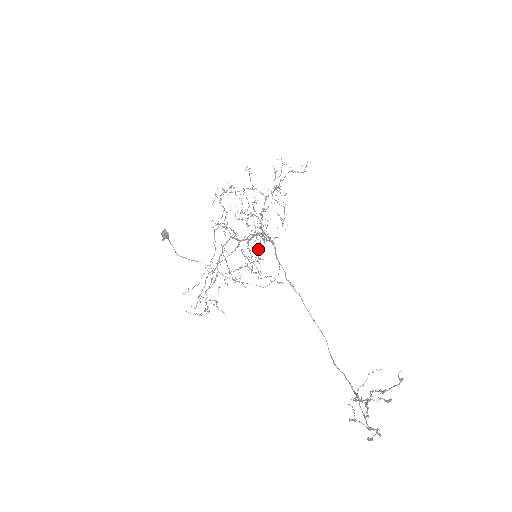
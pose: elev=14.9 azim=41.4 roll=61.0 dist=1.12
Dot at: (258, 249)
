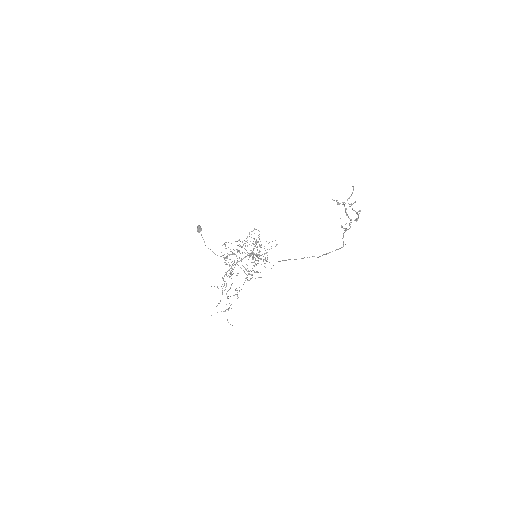
Dot at: (256, 244)
